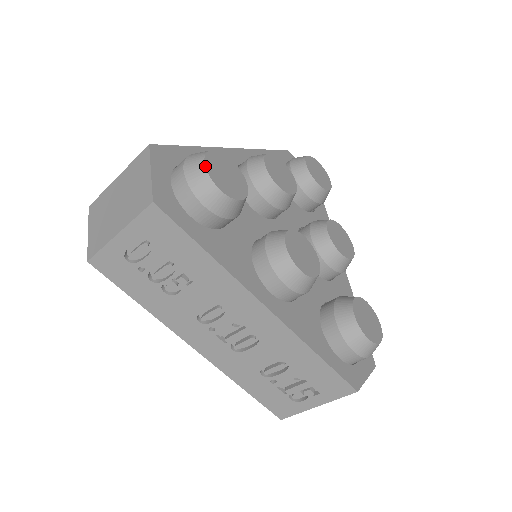
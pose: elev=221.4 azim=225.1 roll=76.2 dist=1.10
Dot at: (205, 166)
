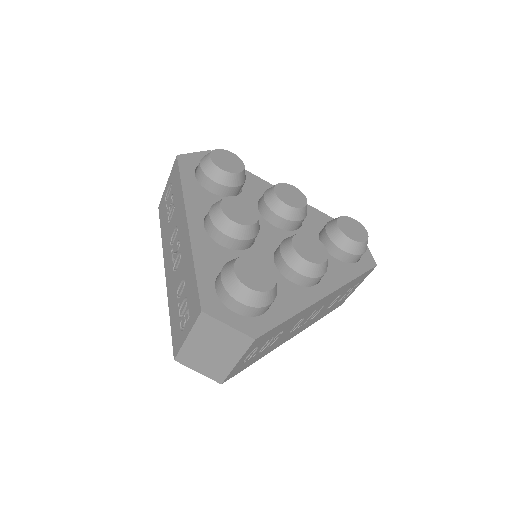
Dot at: (252, 290)
